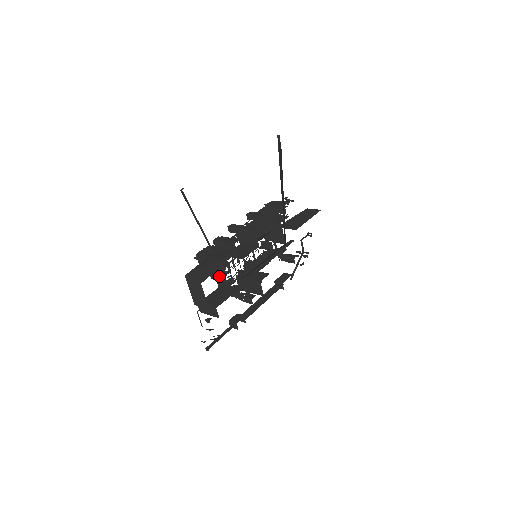
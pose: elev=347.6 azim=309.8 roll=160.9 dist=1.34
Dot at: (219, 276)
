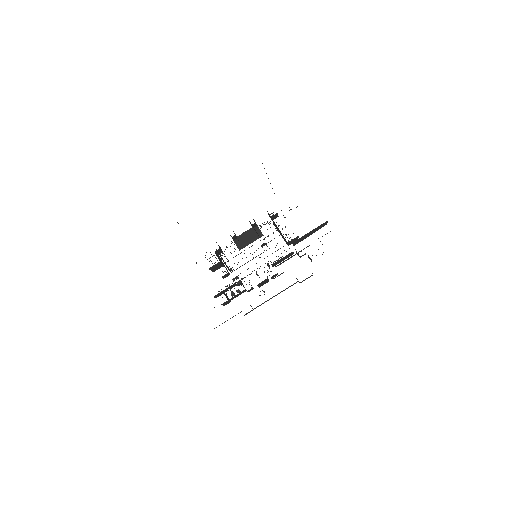
Dot at: occluded
